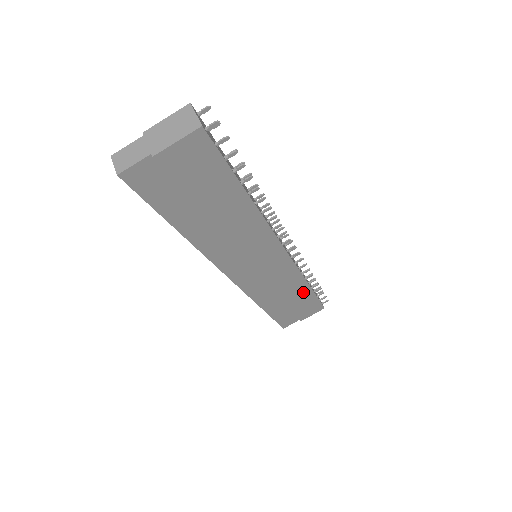
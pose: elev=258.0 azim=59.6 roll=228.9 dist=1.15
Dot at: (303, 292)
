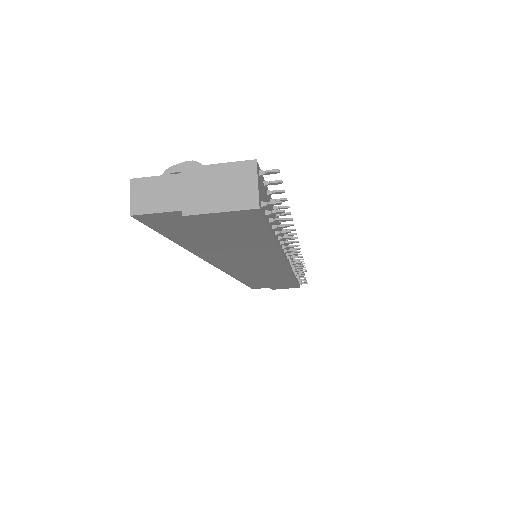
Dot at: (287, 281)
